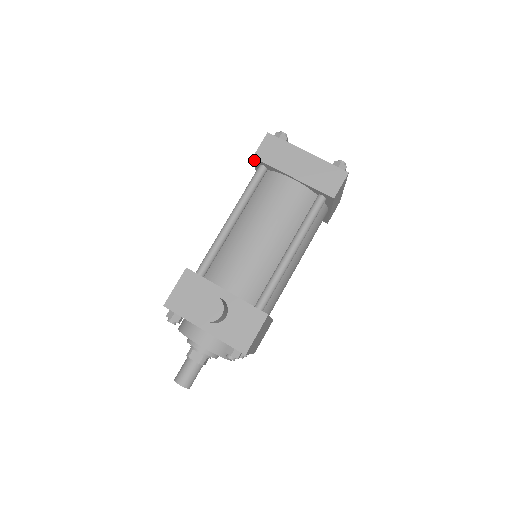
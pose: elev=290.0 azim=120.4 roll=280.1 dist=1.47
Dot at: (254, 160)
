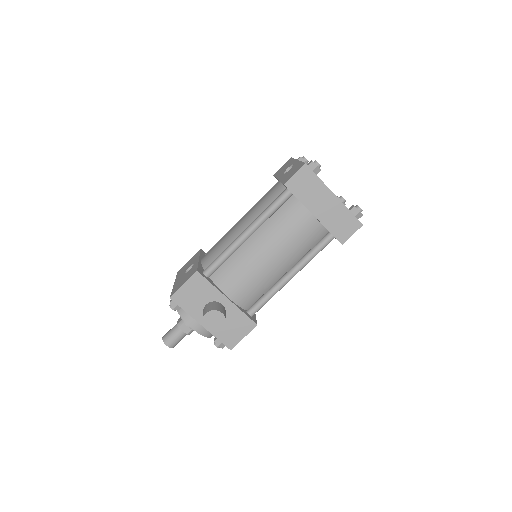
Dot at: (283, 184)
